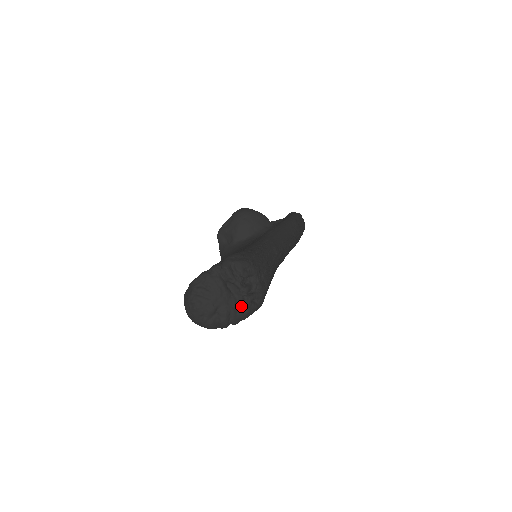
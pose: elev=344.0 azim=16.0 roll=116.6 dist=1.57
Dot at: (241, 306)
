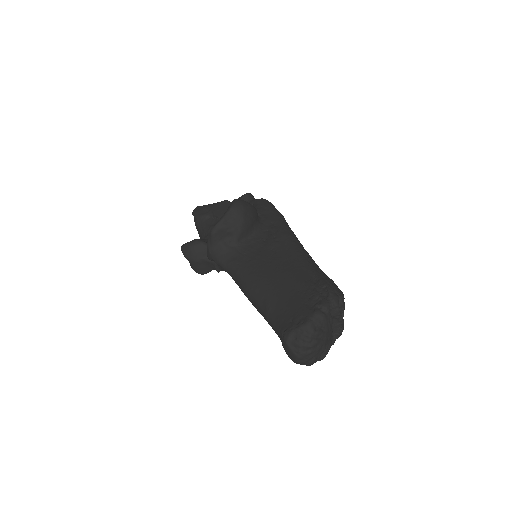
Dot at: (336, 337)
